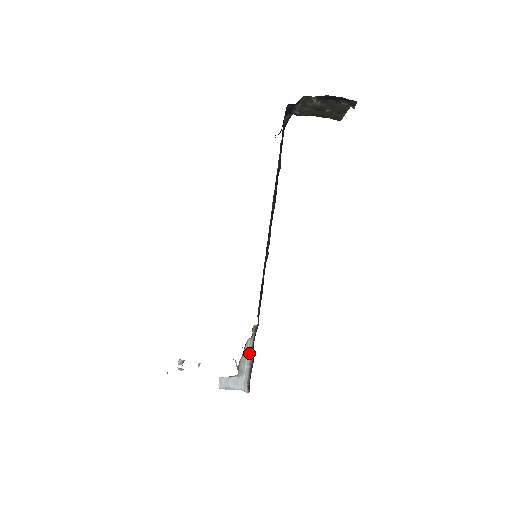
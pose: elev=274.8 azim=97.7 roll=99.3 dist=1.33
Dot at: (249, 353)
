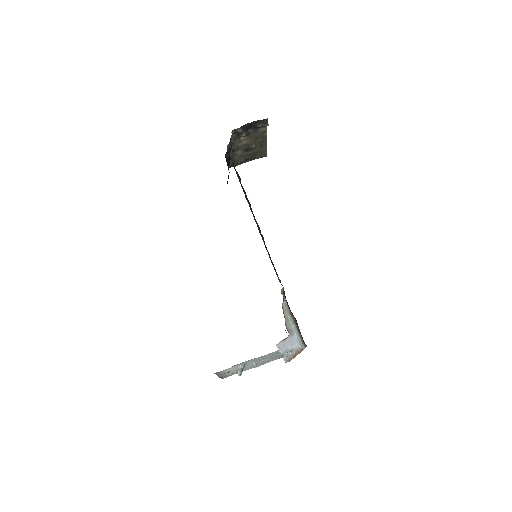
Dot at: (289, 314)
